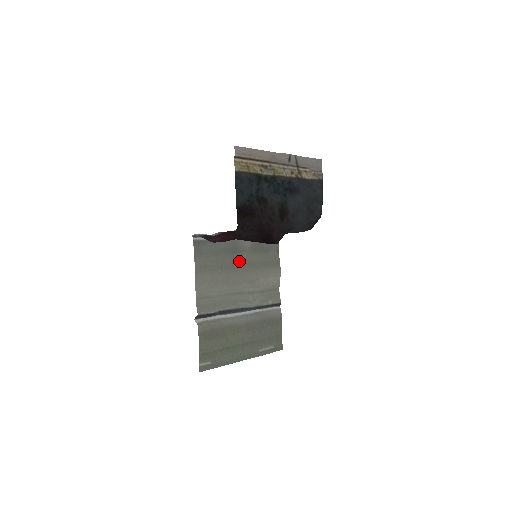
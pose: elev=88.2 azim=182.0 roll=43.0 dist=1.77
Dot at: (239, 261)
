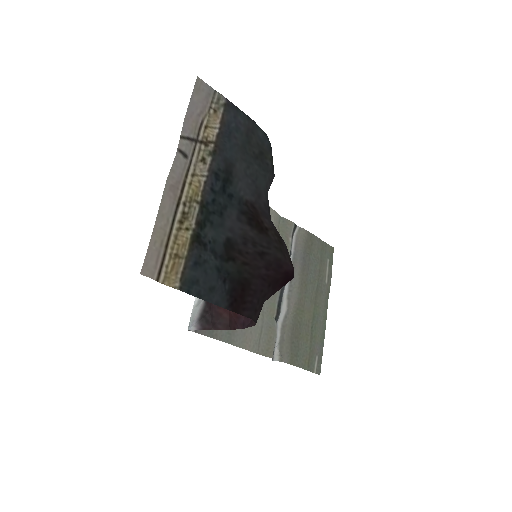
Dot at: occluded
